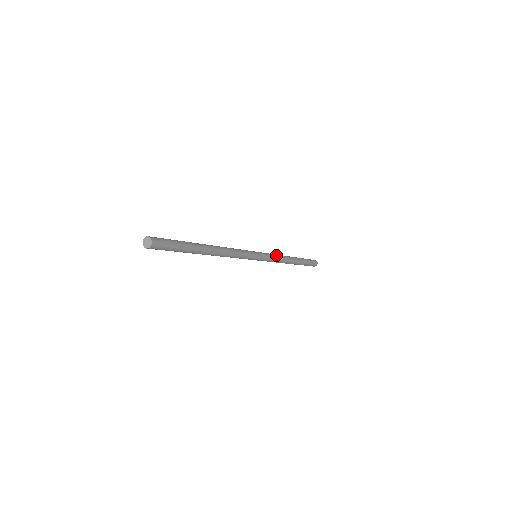
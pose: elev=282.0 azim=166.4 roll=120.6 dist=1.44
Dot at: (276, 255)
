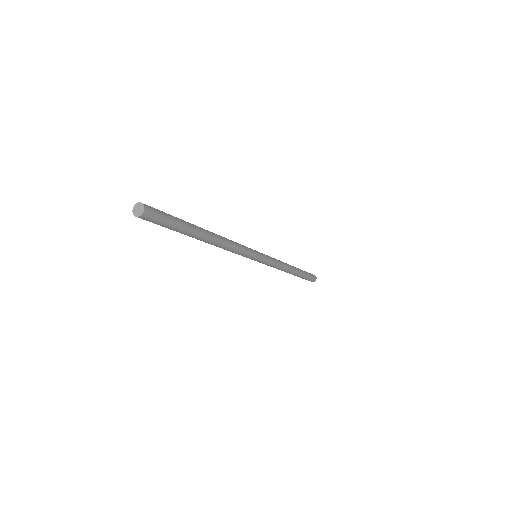
Dot at: (275, 259)
